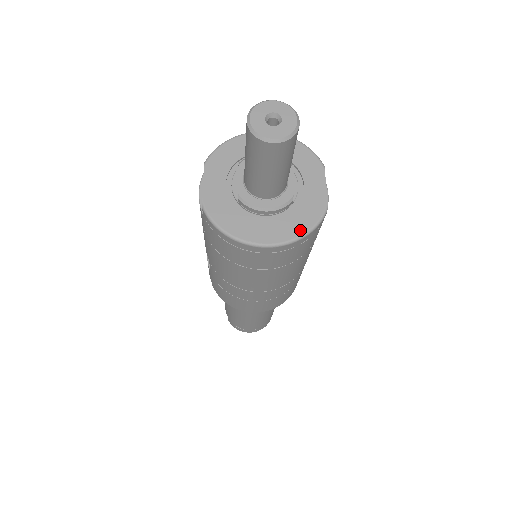
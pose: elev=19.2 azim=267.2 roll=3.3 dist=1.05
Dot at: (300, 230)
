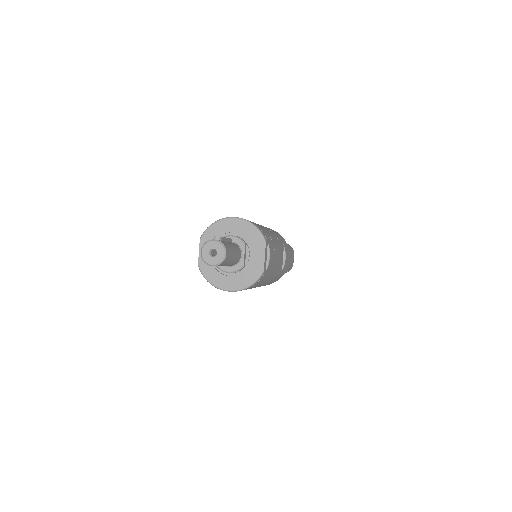
Dot at: (247, 283)
